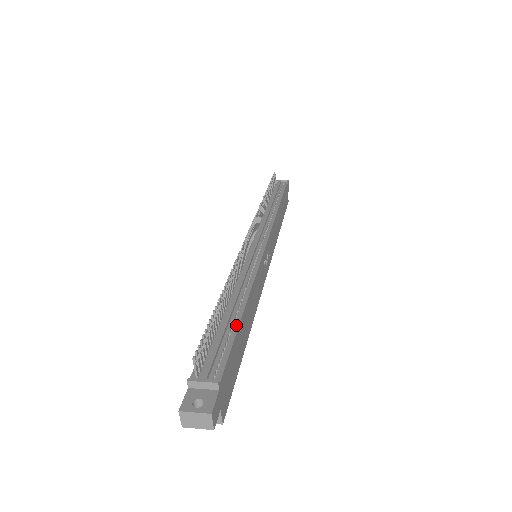
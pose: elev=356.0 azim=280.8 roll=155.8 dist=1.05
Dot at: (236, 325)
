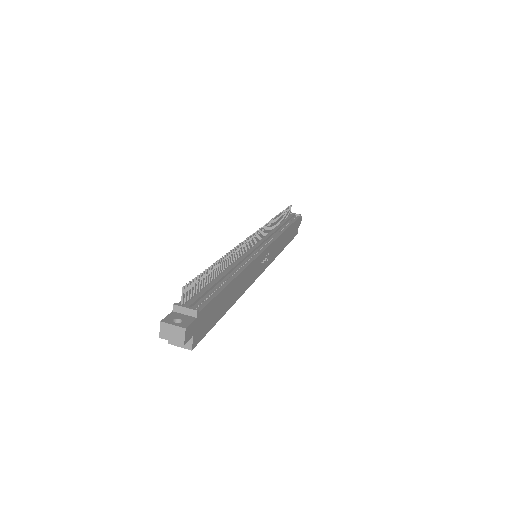
Dot at: (224, 285)
